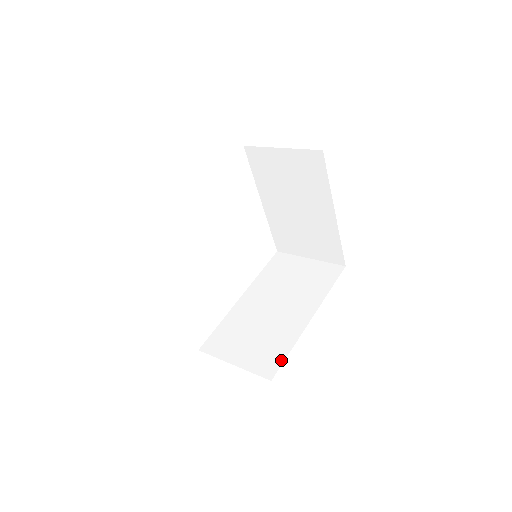
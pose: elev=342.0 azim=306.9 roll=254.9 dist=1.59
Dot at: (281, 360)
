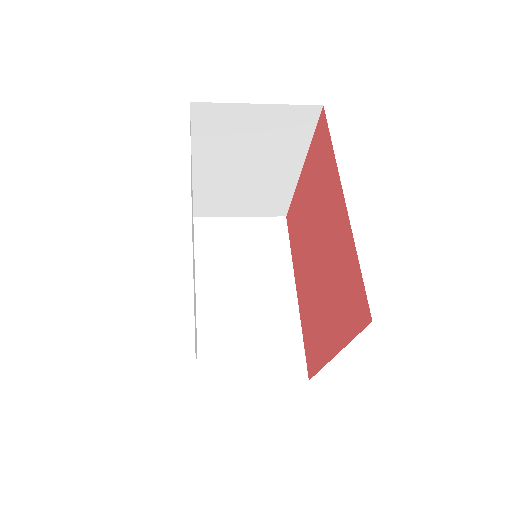
Dot at: (301, 353)
